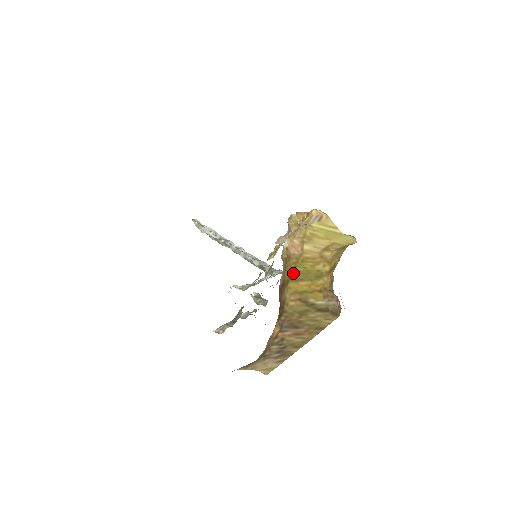
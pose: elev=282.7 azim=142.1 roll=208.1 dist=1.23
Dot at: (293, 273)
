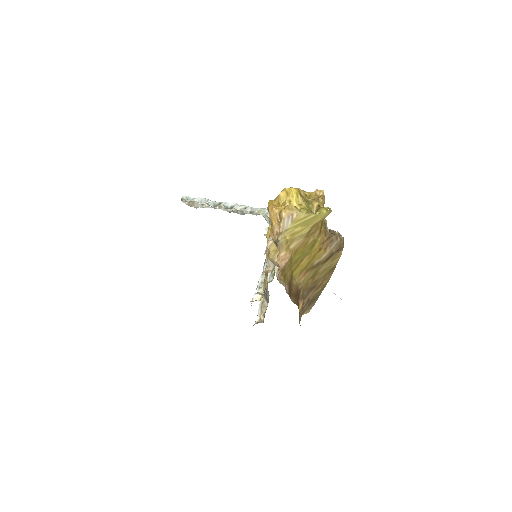
Dot at: (292, 266)
